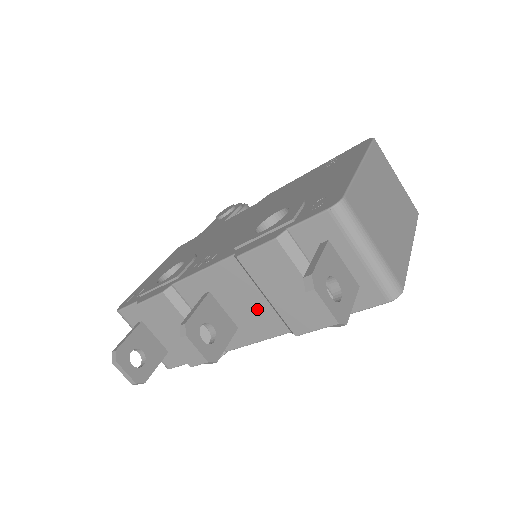
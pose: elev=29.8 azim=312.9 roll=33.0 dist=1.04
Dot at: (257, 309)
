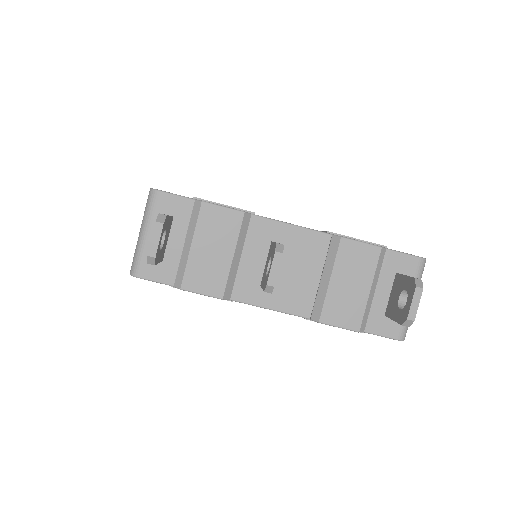
Dot at: (302, 283)
